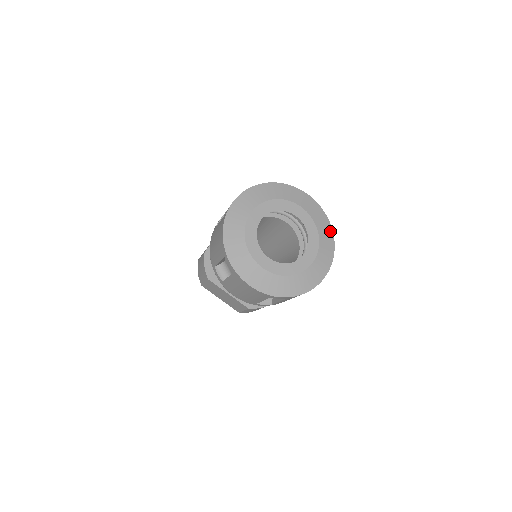
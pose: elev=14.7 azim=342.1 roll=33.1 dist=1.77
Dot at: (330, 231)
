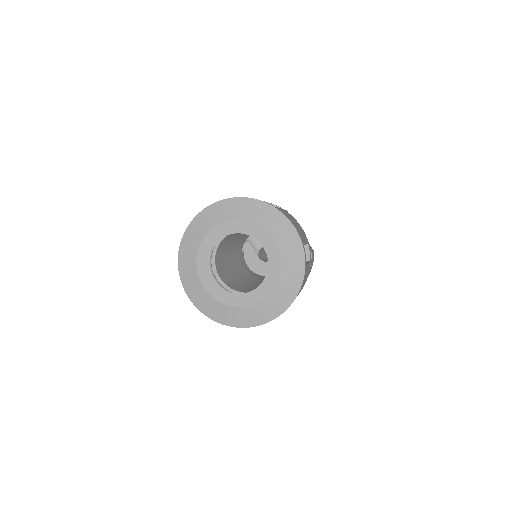
Dot at: (300, 275)
